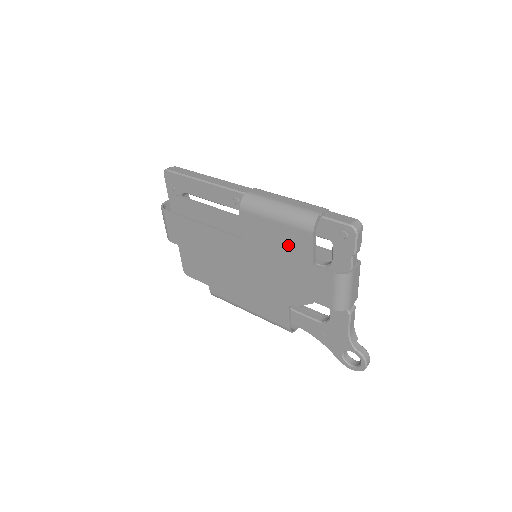
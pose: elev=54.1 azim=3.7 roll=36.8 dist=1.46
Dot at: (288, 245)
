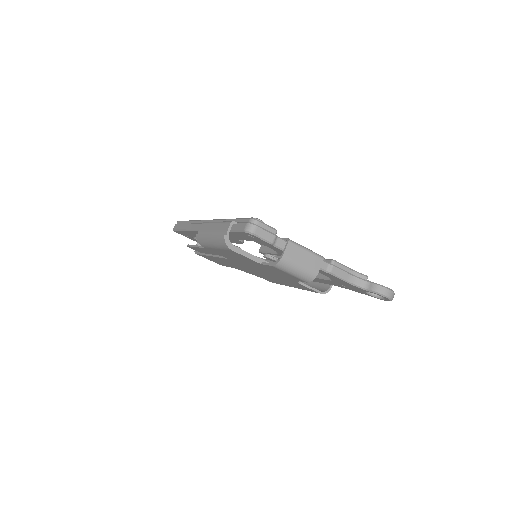
Dot at: (239, 258)
